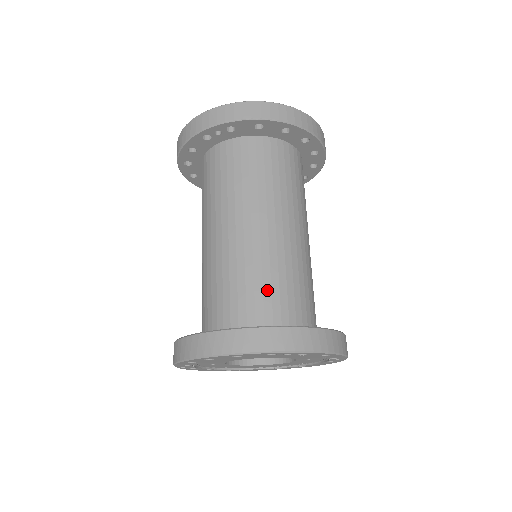
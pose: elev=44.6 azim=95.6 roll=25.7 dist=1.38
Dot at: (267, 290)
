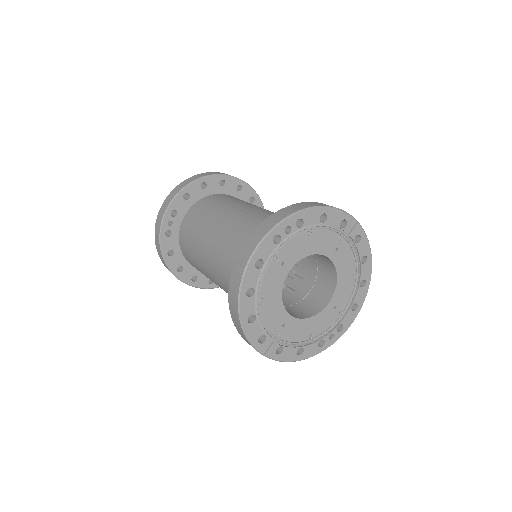
Dot at: occluded
